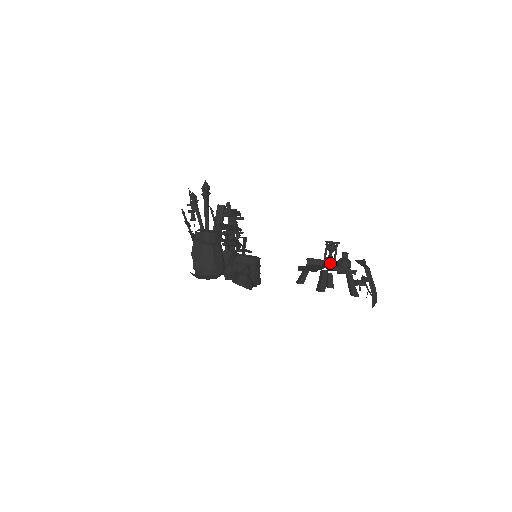
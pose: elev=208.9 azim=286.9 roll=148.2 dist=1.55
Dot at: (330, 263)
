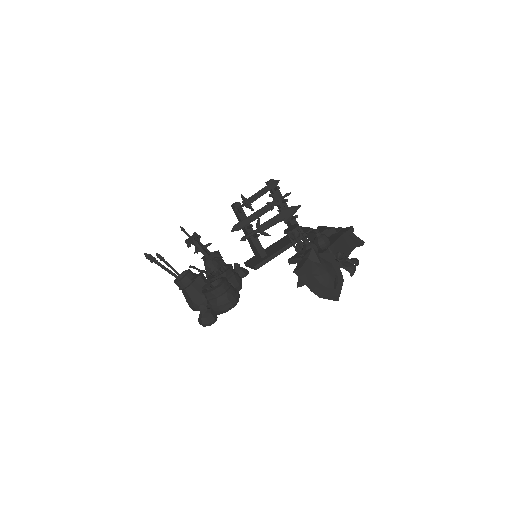
Dot at: (299, 252)
